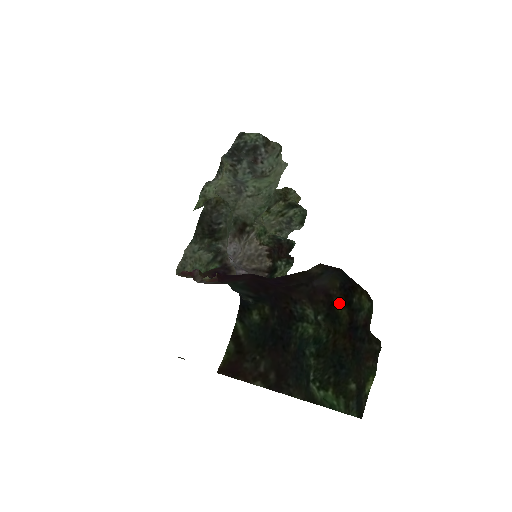
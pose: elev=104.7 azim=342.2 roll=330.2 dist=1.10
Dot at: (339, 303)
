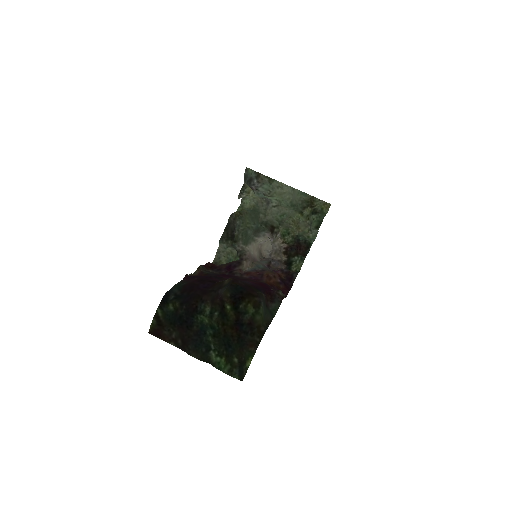
Dot at: (228, 307)
